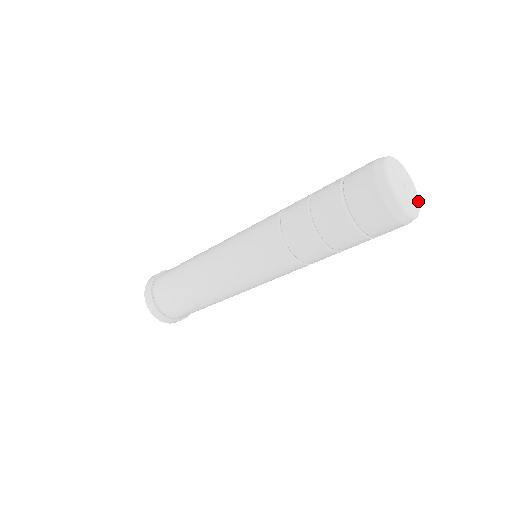
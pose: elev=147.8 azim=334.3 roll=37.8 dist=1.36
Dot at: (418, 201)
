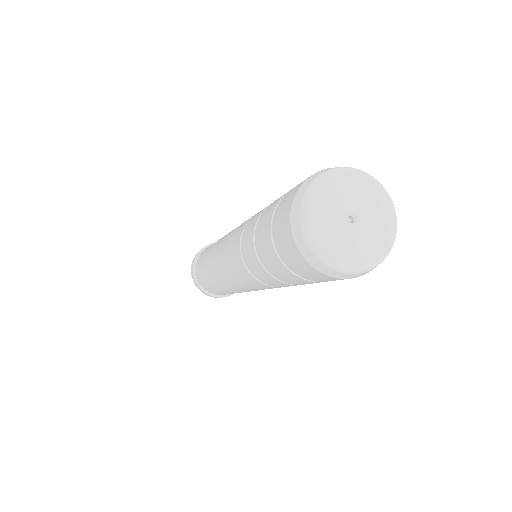
Dot at: (380, 253)
